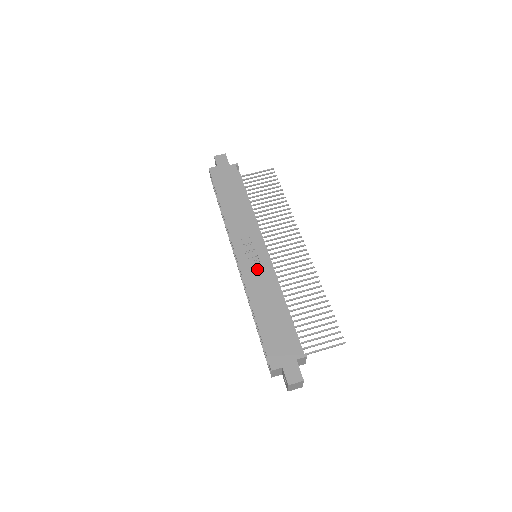
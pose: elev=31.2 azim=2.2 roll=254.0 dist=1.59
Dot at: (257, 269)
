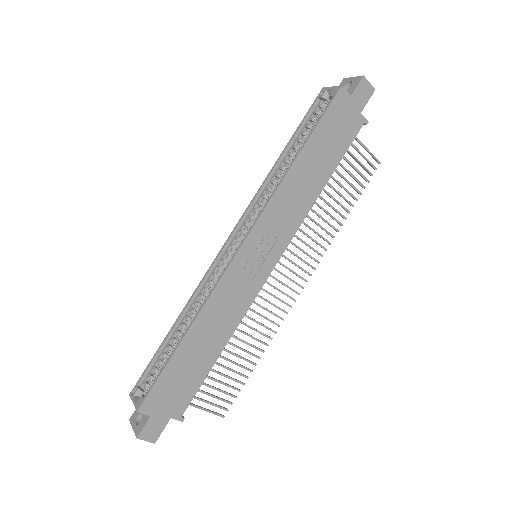
Dot at: (242, 285)
